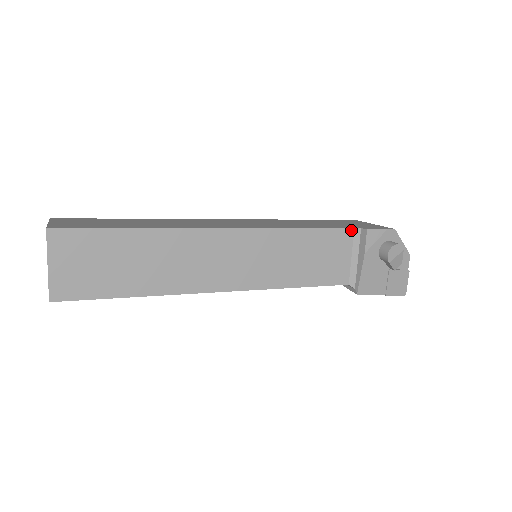
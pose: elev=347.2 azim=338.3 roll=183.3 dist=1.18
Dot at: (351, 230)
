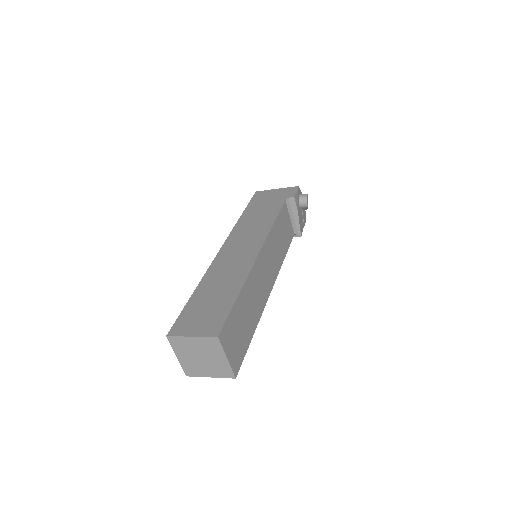
Dot at: (285, 202)
